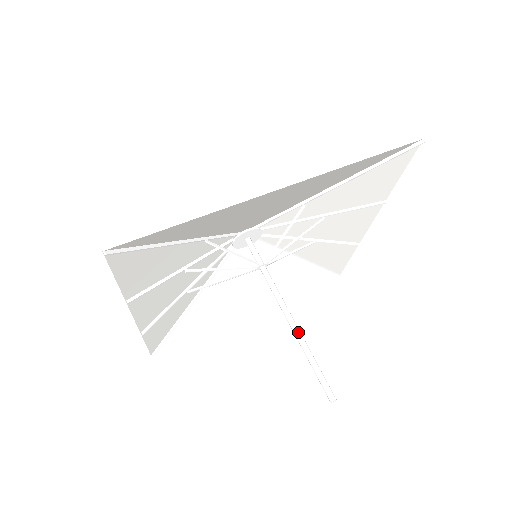
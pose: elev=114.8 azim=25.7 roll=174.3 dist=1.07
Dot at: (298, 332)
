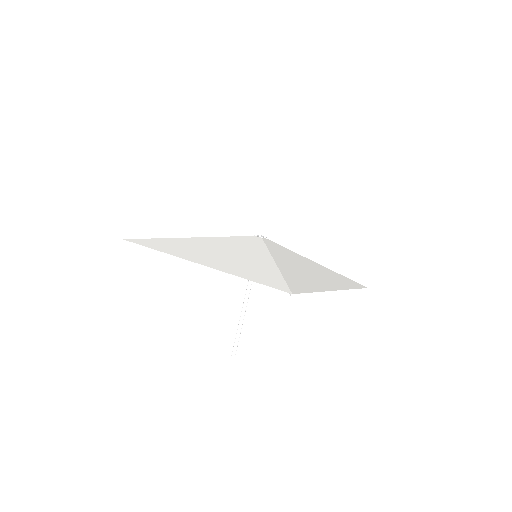
Dot at: (242, 315)
